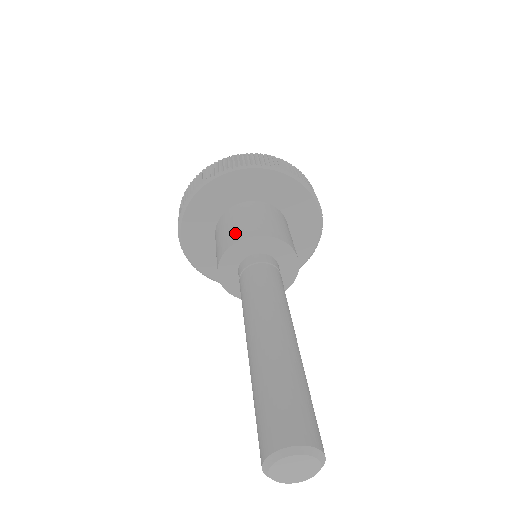
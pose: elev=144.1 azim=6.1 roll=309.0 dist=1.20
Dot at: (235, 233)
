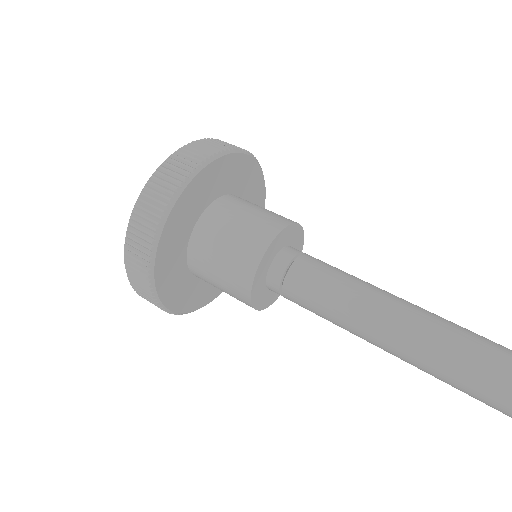
Dot at: (264, 224)
